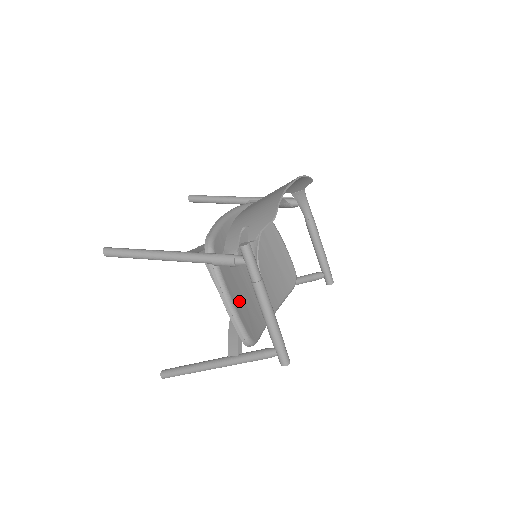
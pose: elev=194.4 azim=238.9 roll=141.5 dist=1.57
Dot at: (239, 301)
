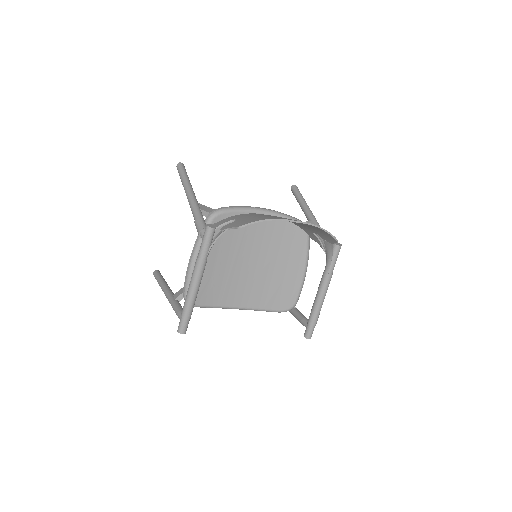
Dot at: (205, 268)
